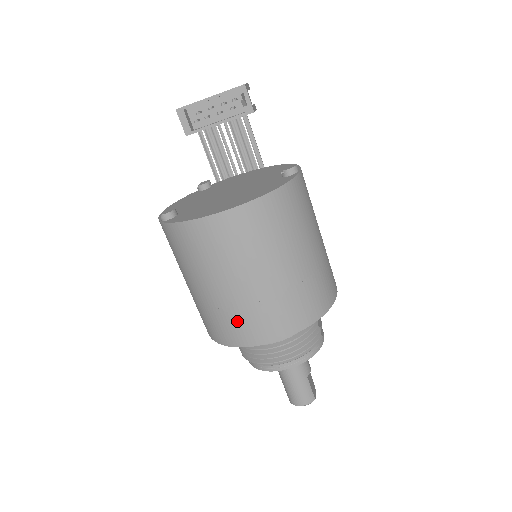
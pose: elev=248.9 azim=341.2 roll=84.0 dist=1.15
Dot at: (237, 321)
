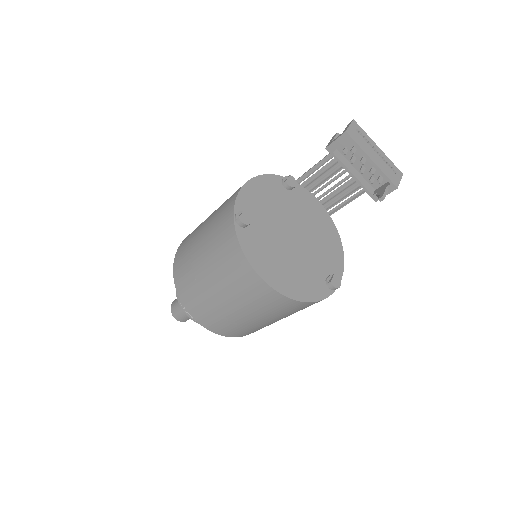
Dot at: (199, 302)
